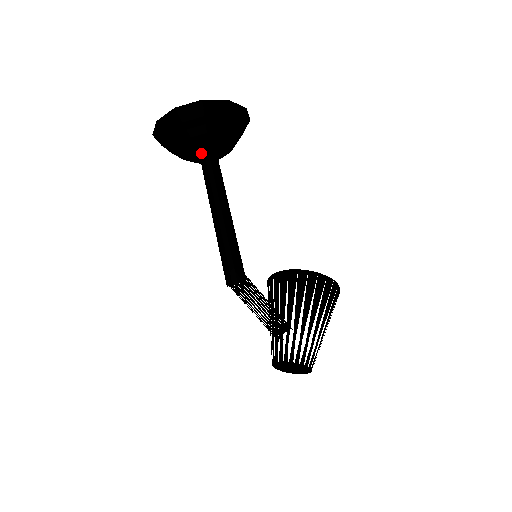
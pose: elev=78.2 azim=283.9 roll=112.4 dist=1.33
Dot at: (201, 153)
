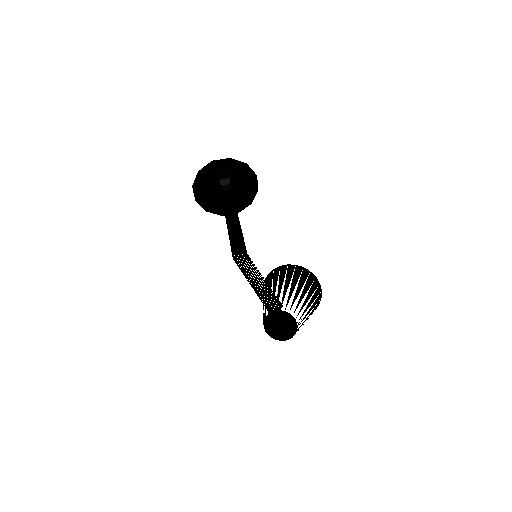
Dot at: (224, 193)
